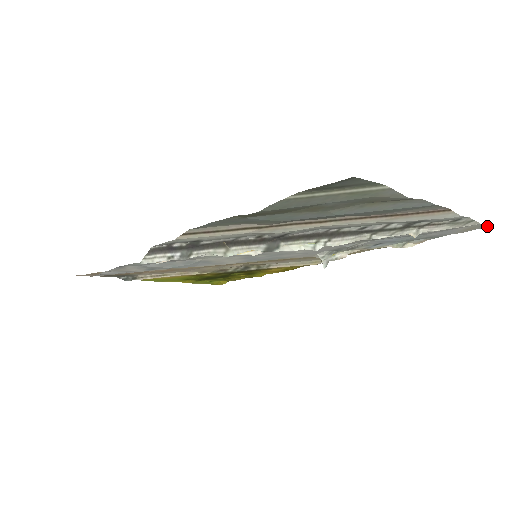
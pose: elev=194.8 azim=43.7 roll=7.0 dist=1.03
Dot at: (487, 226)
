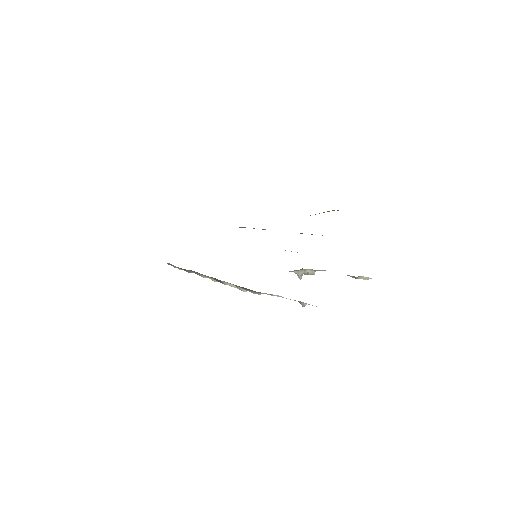
Dot at: occluded
